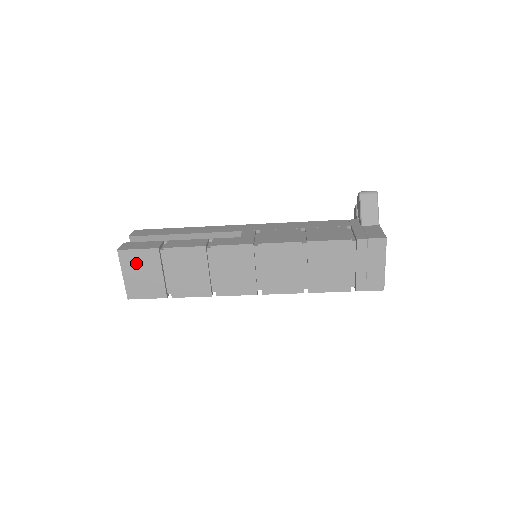
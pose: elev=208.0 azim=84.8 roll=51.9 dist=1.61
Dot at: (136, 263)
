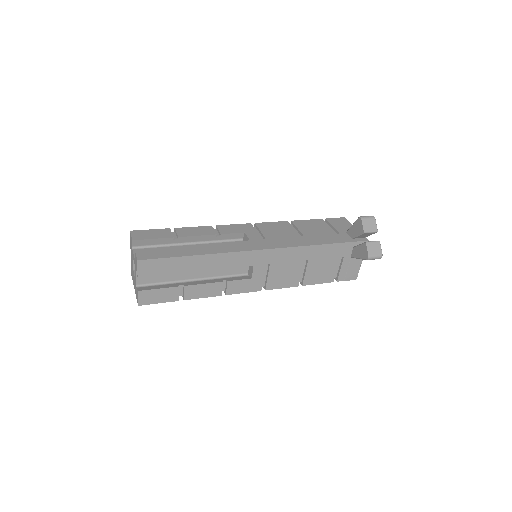
Dot at: occluded
